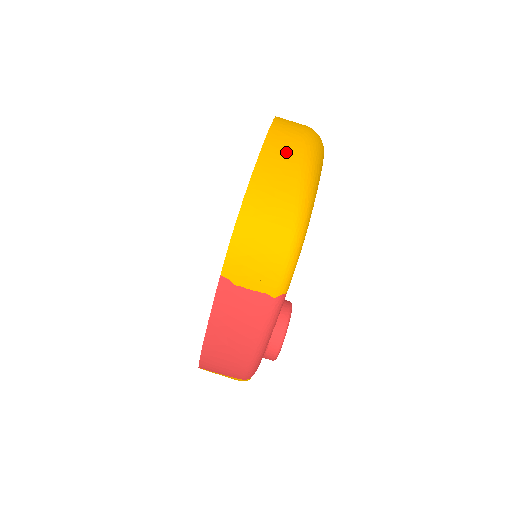
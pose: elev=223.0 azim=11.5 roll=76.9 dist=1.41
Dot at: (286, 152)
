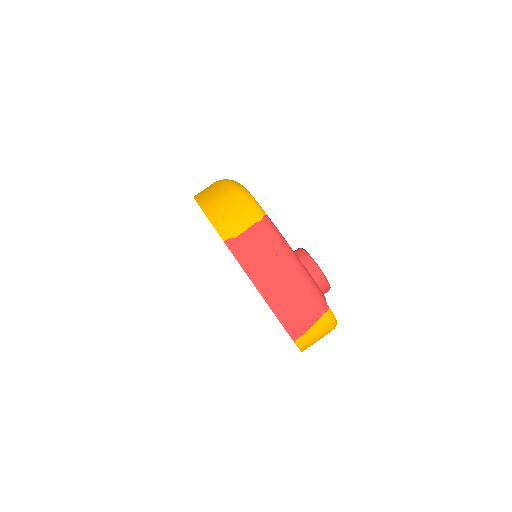
Dot at: occluded
